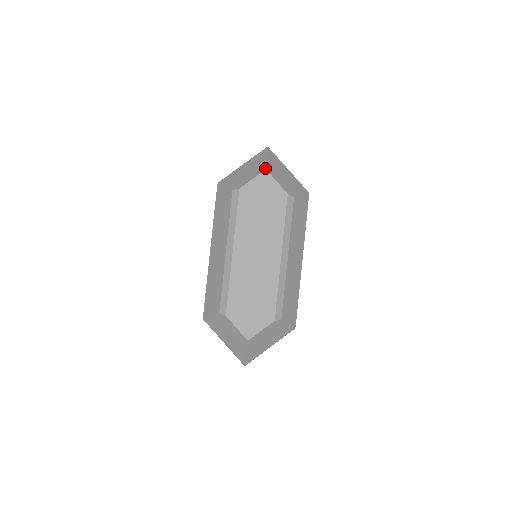
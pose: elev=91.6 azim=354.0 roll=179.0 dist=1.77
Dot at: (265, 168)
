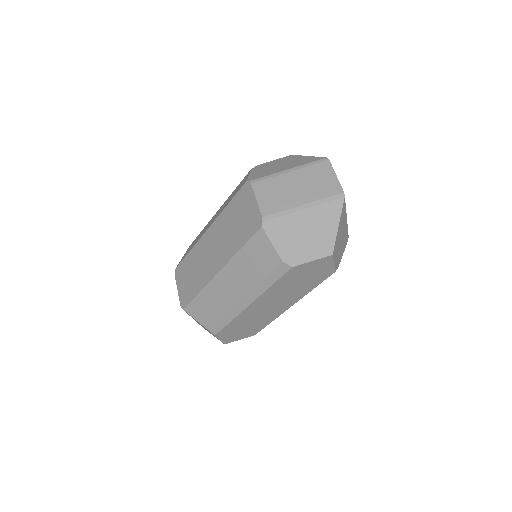
Dot at: (332, 252)
